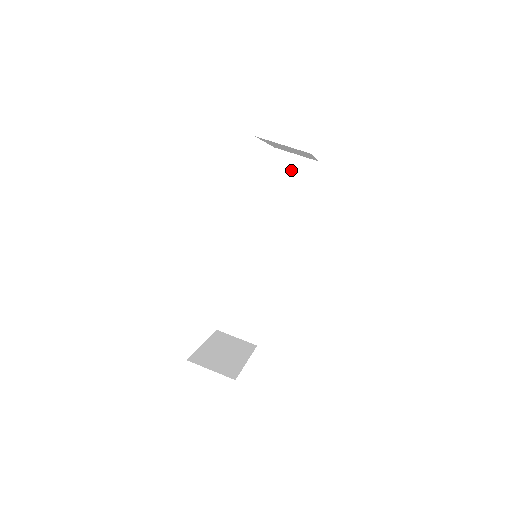
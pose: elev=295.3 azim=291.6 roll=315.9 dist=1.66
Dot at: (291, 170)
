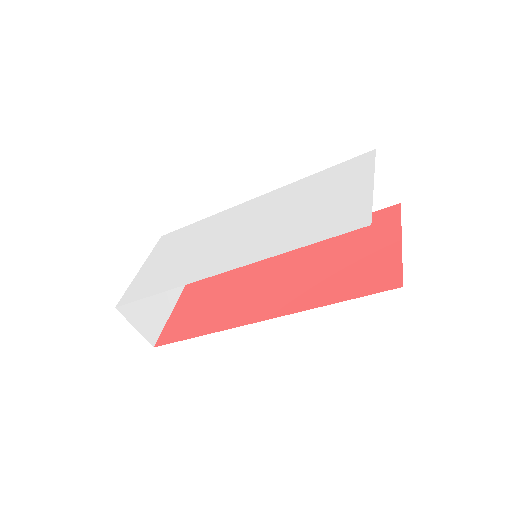
Dot at: occluded
